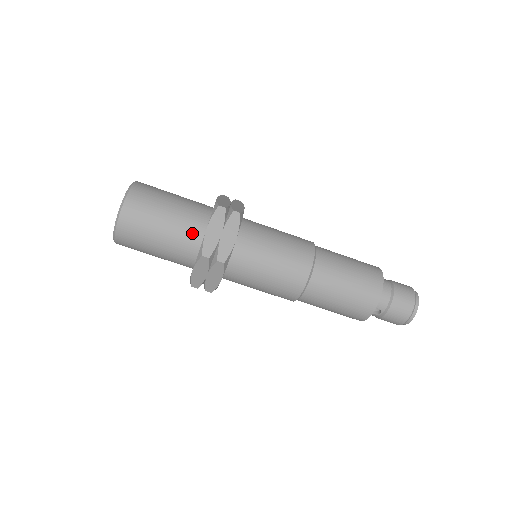
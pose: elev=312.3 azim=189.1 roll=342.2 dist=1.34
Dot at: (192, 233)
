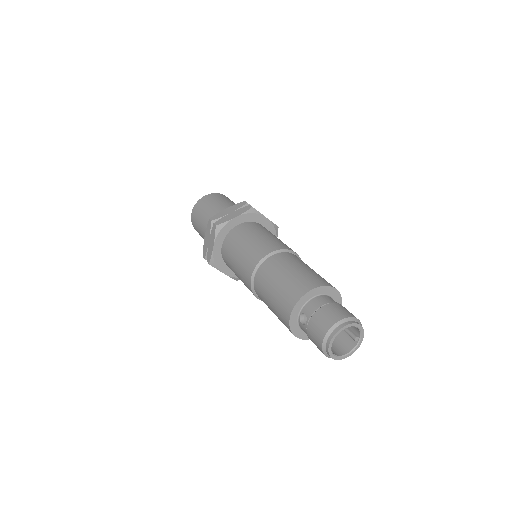
Dot at: occluded
